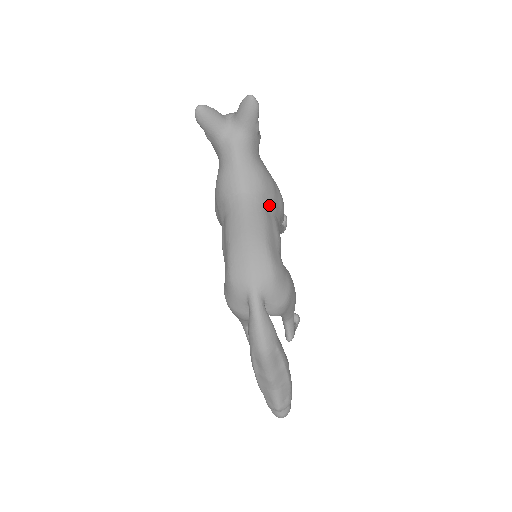
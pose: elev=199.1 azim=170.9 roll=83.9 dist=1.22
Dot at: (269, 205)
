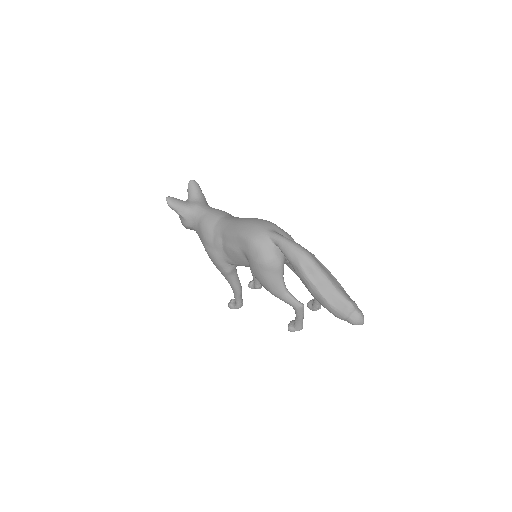
Dot at: occluded
